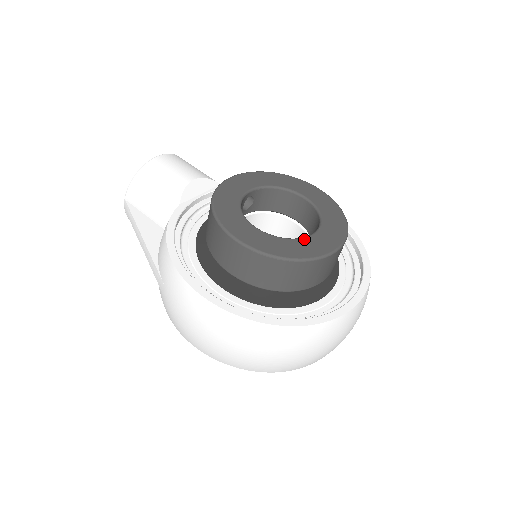
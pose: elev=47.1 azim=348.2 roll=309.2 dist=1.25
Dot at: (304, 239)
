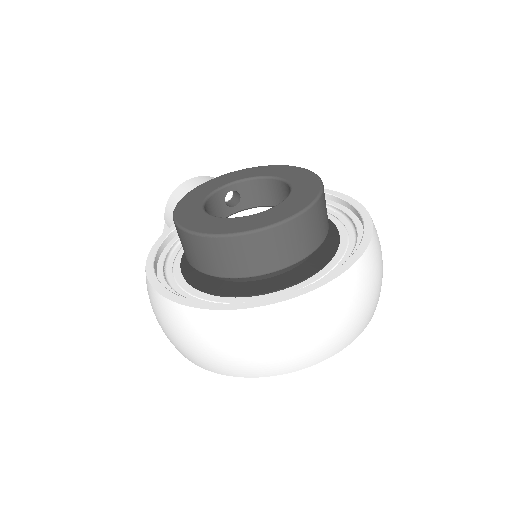
Dot at: (249, 216)
